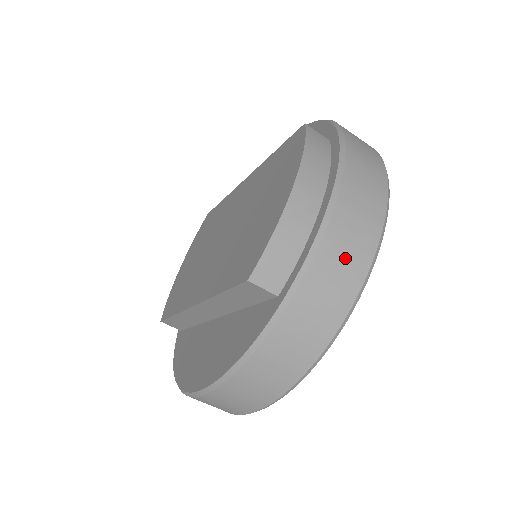
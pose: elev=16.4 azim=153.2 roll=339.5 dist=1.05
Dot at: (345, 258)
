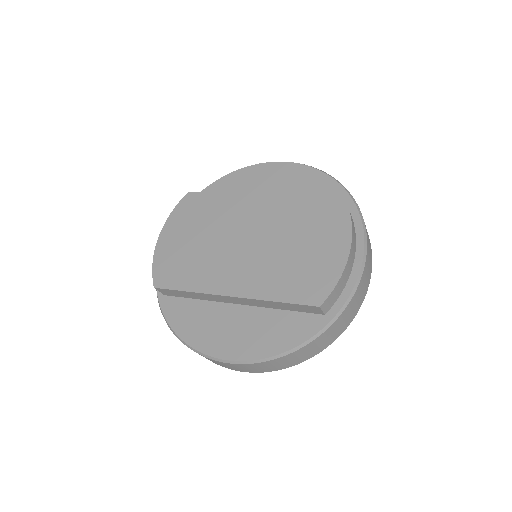
Dot at: (360, 296)
